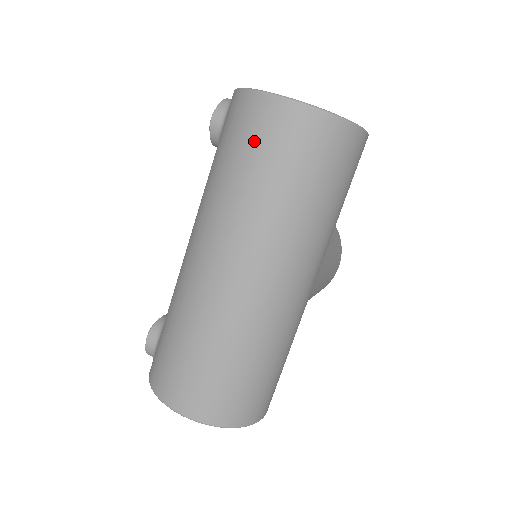
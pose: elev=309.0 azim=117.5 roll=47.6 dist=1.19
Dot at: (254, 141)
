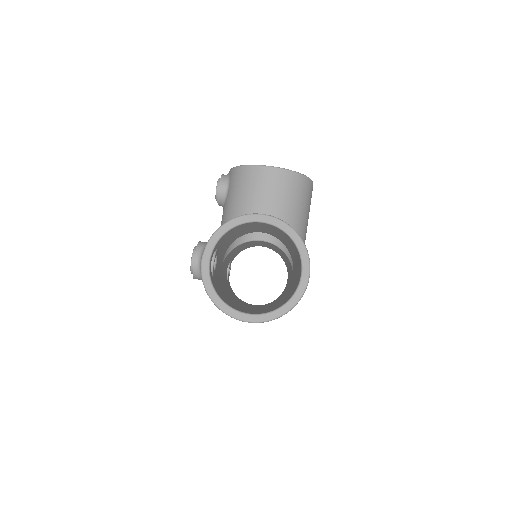
Dot at: occluded
